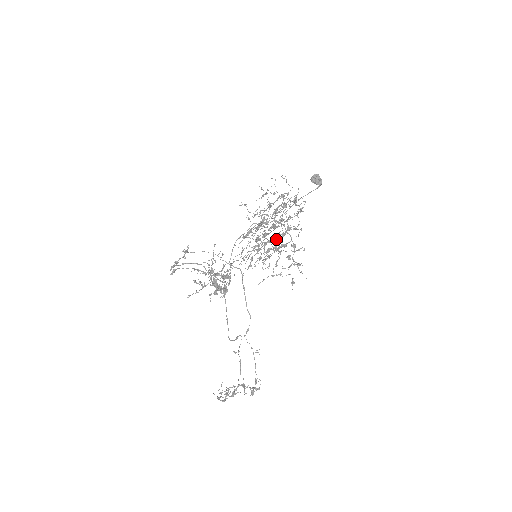
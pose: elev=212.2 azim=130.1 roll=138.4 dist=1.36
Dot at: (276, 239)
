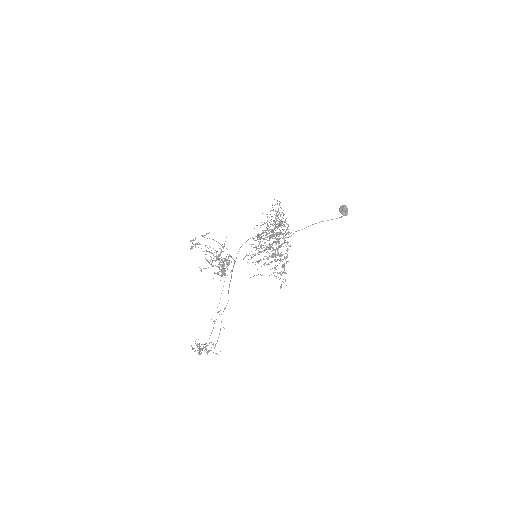
Dot at: occluded
